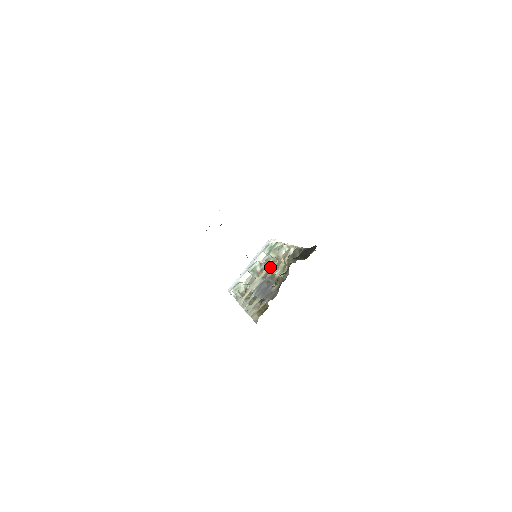
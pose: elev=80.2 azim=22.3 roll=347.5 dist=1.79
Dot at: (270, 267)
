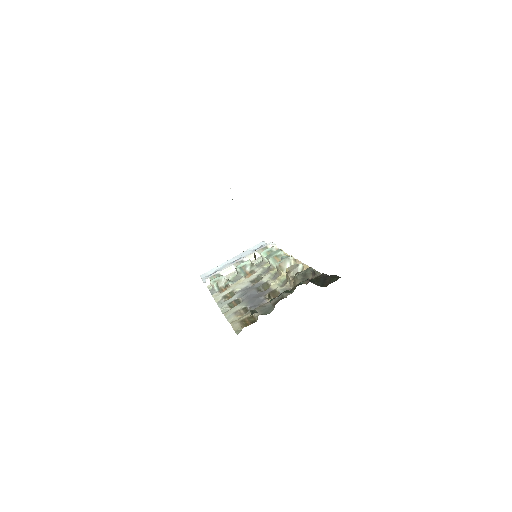
Dot at: (264, 273)
